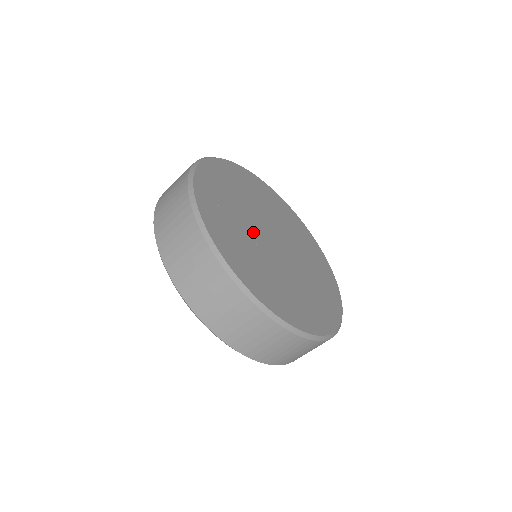
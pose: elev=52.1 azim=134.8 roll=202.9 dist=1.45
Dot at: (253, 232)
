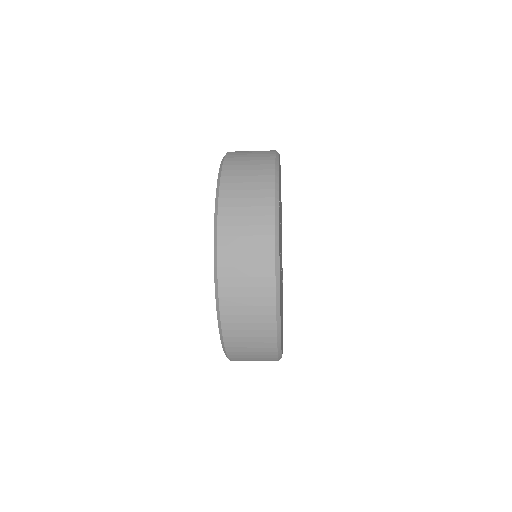
Dot at: occluded
